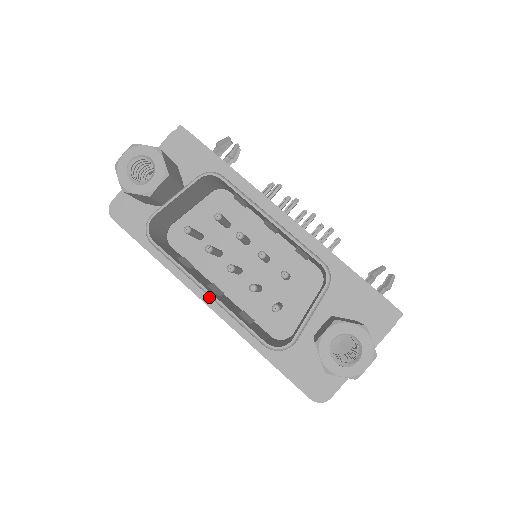
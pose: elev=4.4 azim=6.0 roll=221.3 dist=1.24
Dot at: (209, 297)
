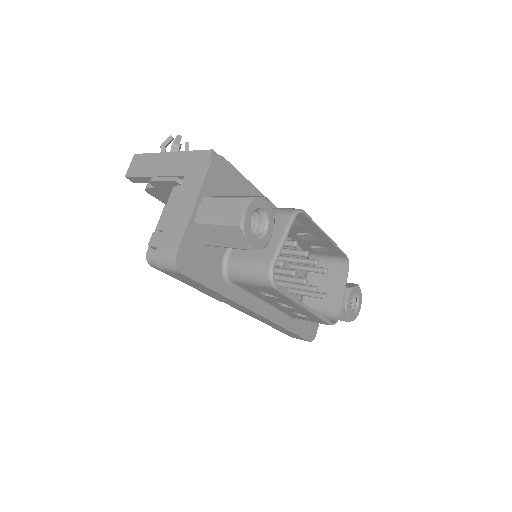
Dot at: (259, 307)
